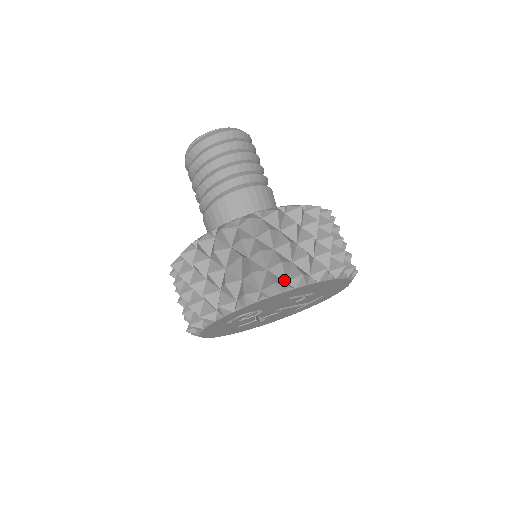
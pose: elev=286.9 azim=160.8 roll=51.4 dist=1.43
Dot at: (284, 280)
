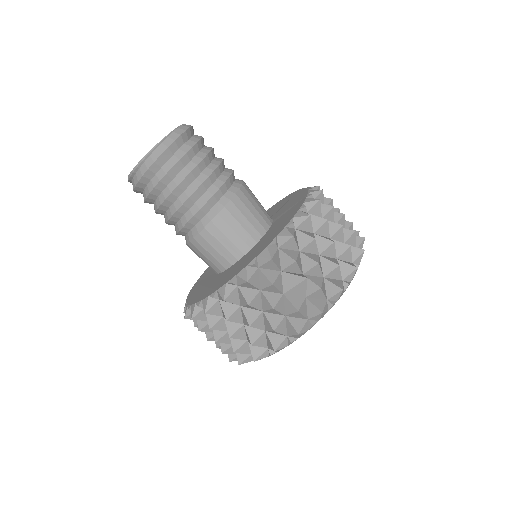
Dot at: (340, 279)
